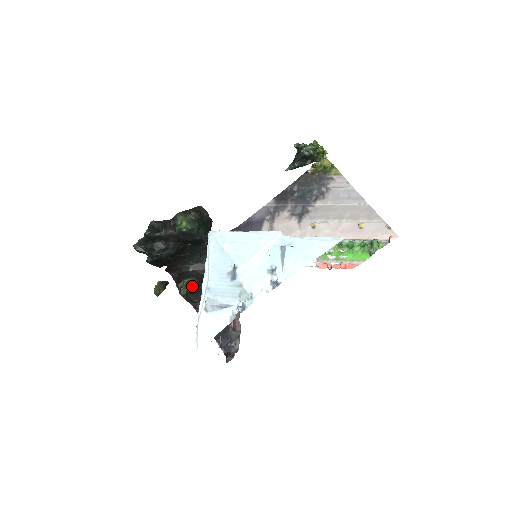
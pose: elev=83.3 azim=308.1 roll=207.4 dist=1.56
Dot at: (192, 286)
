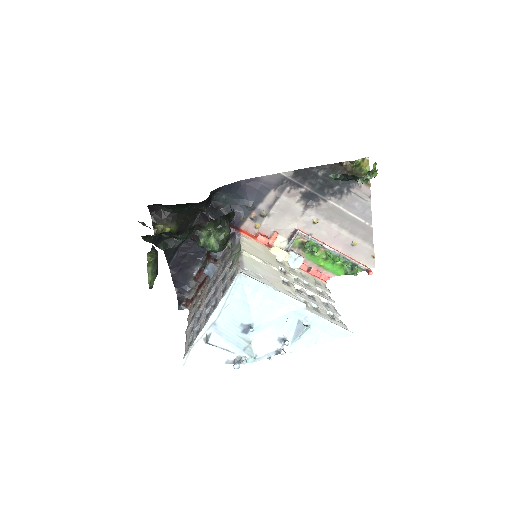
Dot at: occluded
